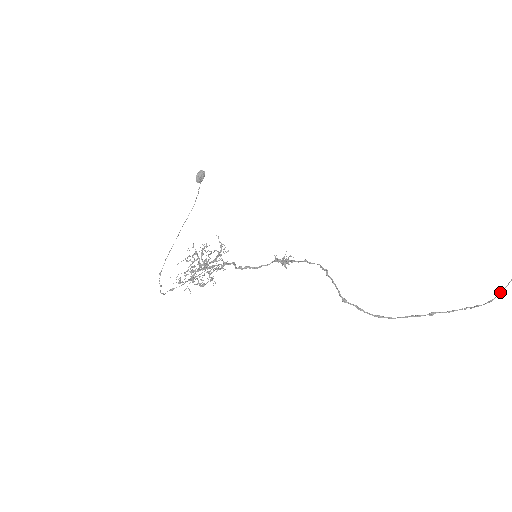
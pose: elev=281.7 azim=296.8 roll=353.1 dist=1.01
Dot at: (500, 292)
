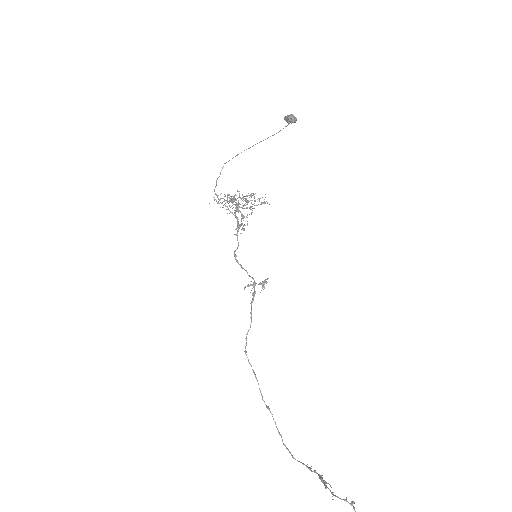
Dot at: (289, 452)
